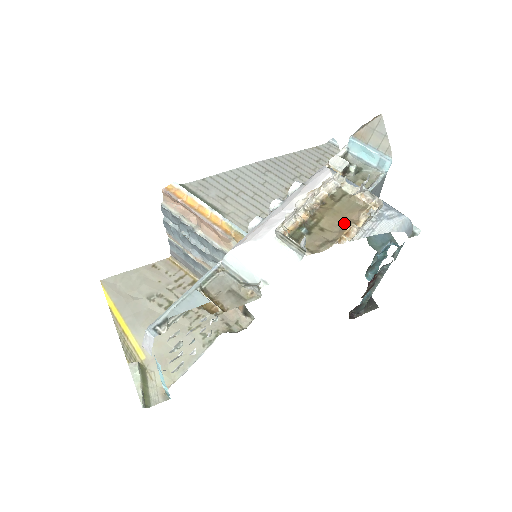
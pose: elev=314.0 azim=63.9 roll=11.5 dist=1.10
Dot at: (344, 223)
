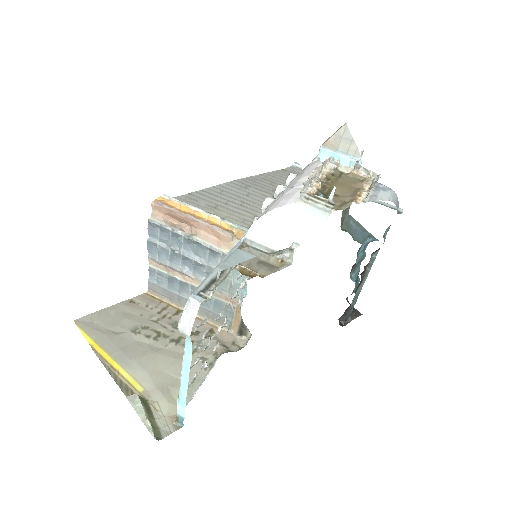
Dot at: (352, 190)
